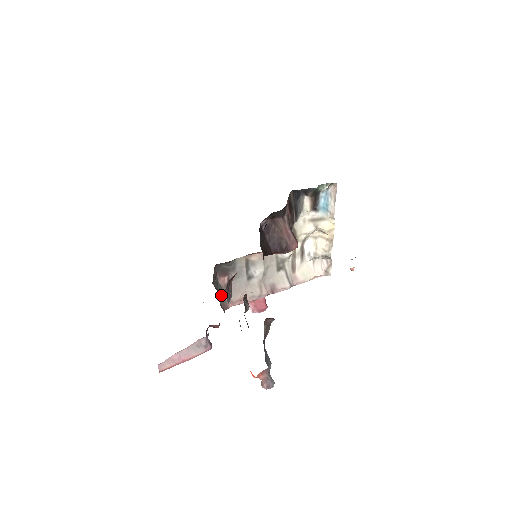
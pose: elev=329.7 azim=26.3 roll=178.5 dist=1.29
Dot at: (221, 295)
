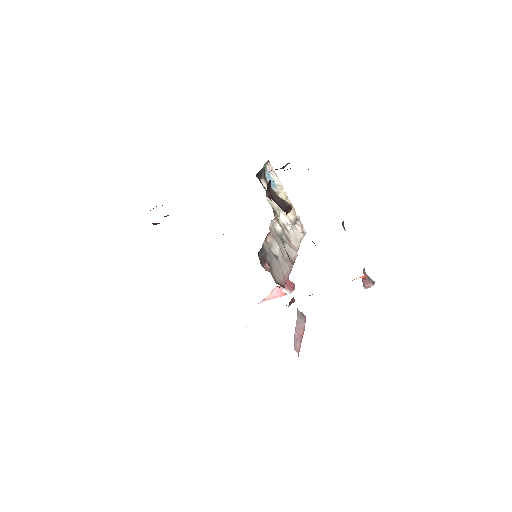
Dot at: (274, 280)
